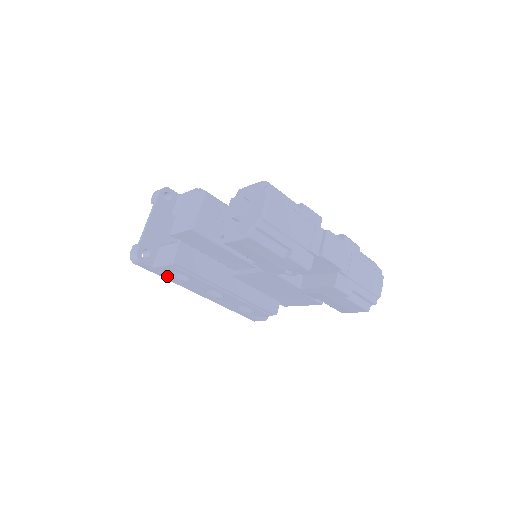
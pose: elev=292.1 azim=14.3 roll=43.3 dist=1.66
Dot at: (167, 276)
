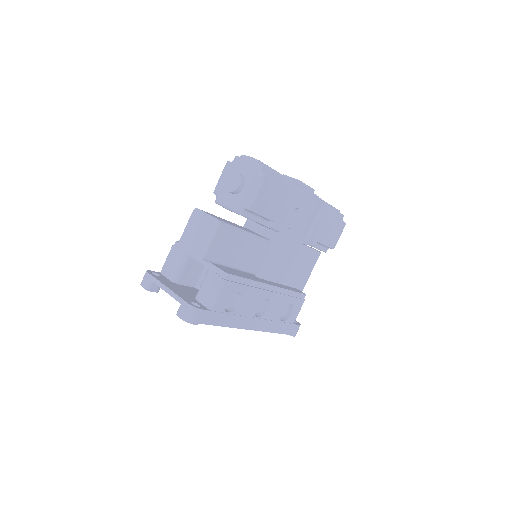
Dot at: (223, 317)
